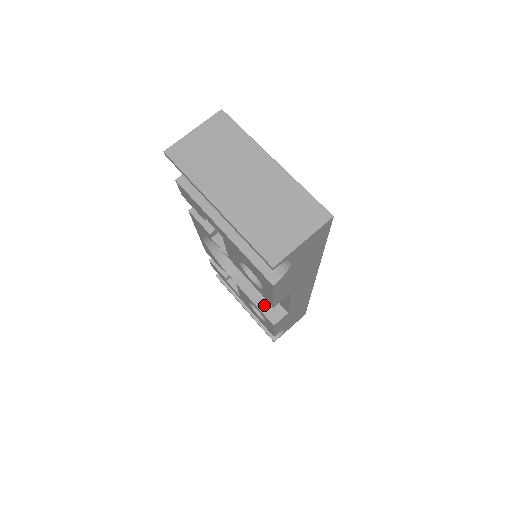
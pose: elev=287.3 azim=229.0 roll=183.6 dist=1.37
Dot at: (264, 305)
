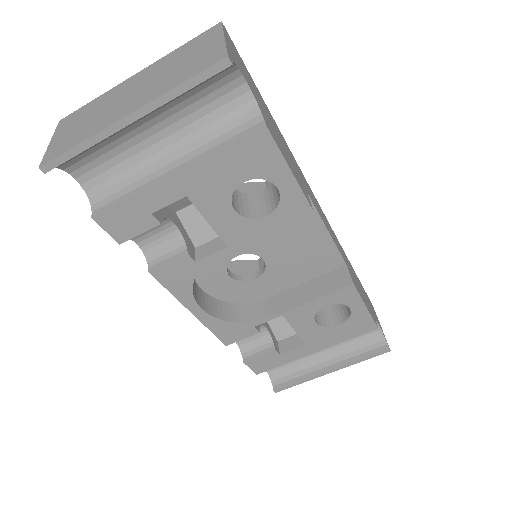
Dot at: (323, 289)
